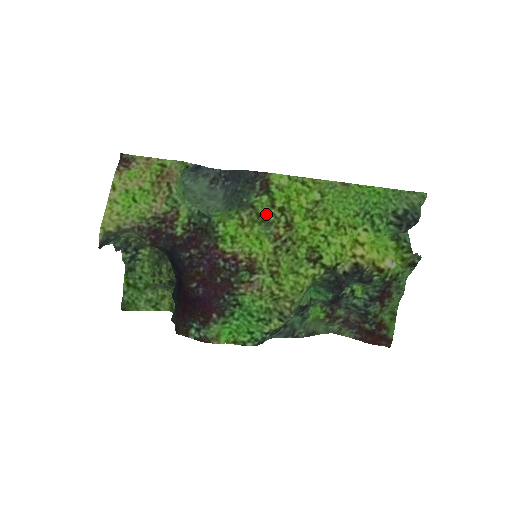
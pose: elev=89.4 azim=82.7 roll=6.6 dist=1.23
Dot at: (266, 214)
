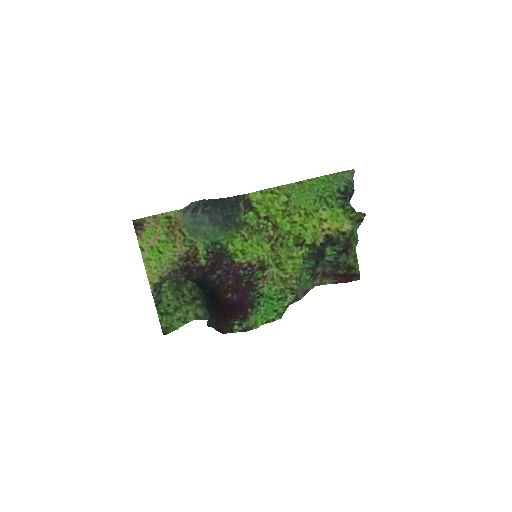
Dot at: (256, 225)
